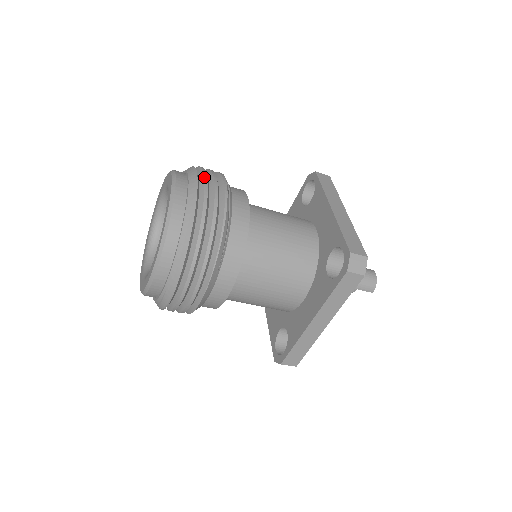
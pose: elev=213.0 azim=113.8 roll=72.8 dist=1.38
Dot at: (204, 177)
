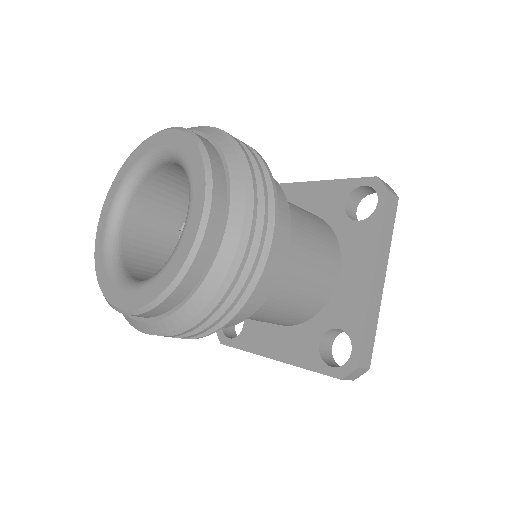
Dot at: (251, 228)
